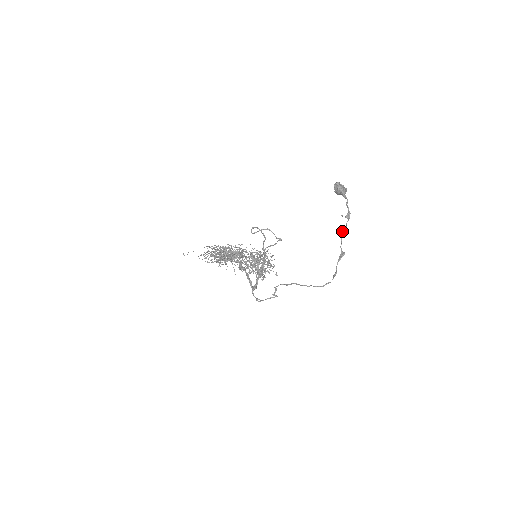
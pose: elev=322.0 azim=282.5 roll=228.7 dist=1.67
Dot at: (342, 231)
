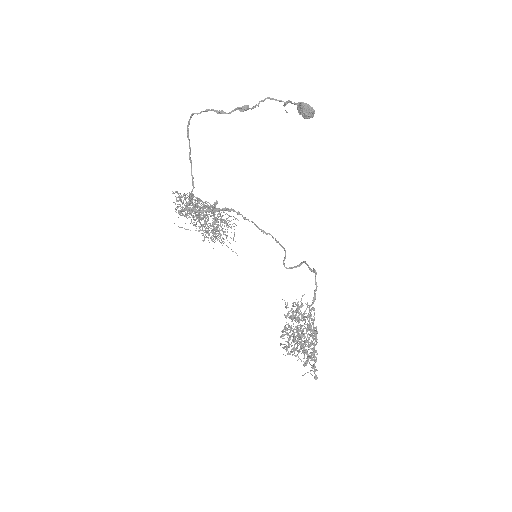
Dot at: (261, 100)
